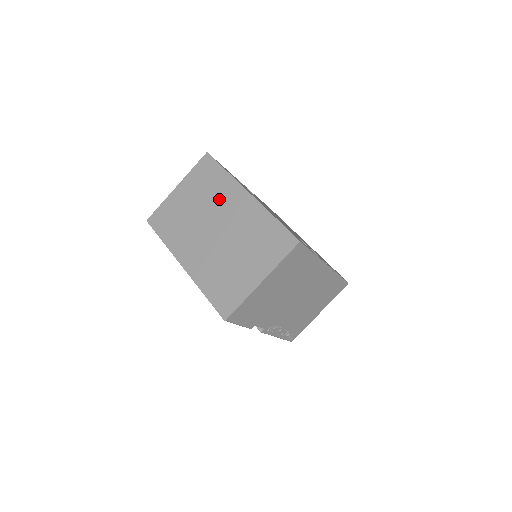
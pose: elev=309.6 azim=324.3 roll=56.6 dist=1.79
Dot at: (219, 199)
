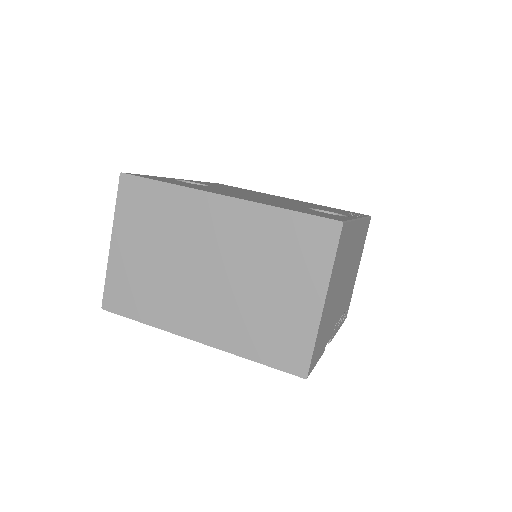
Dot at: (184, 227)
